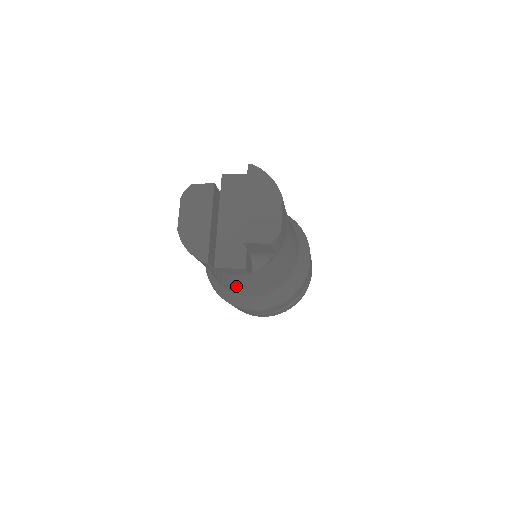
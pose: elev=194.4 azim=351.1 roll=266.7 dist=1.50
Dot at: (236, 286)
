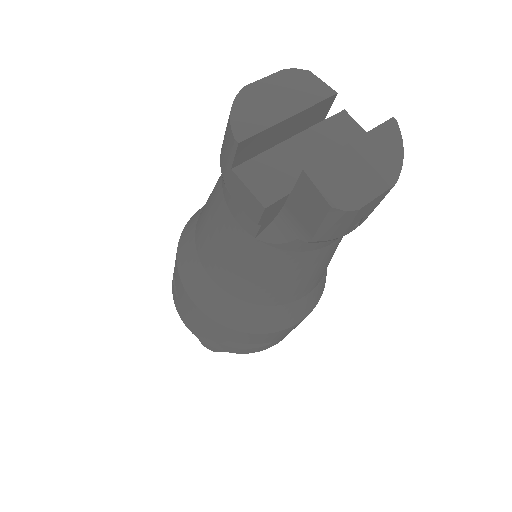
Dot at: (214, 243)
